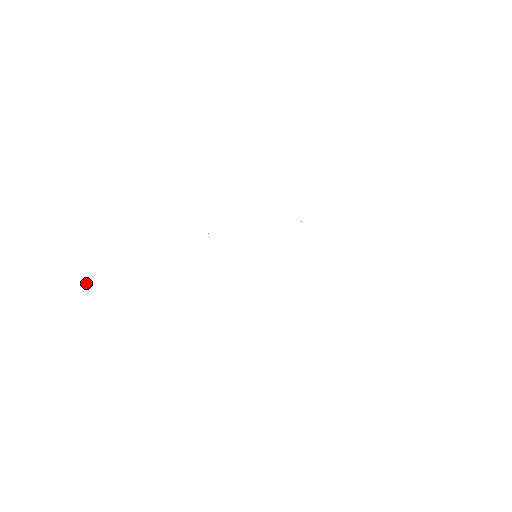
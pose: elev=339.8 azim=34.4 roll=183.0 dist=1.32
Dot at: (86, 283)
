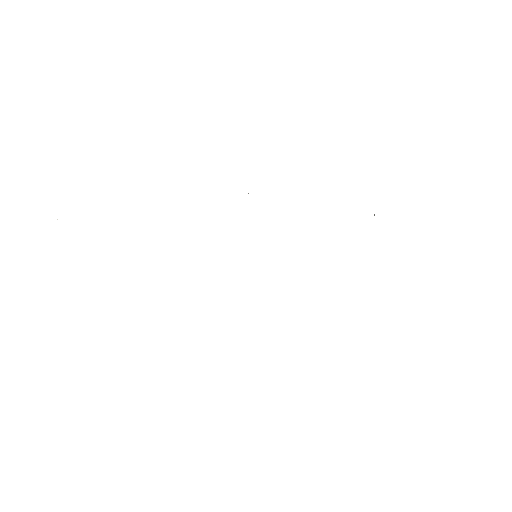
Dot at: occluded
